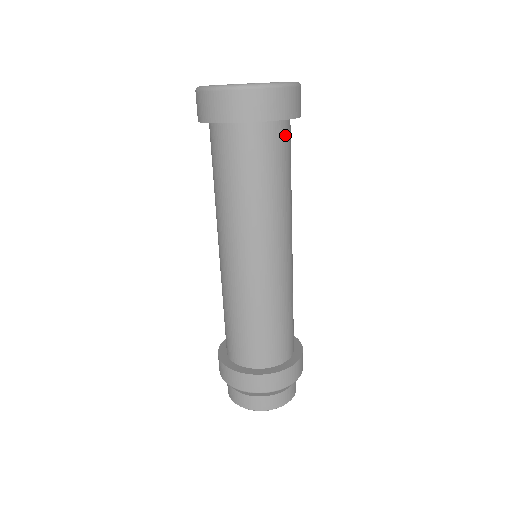
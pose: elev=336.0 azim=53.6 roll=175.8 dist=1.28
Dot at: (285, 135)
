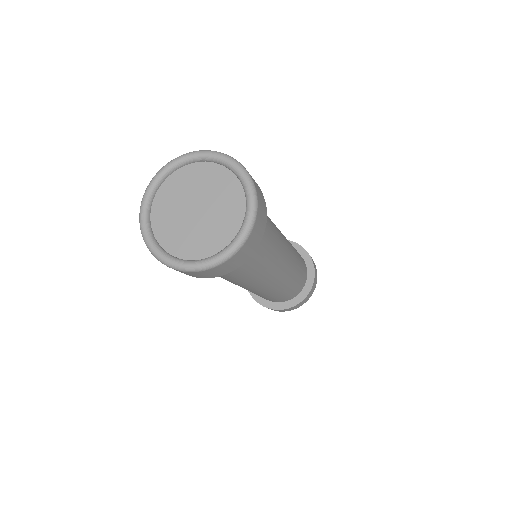
Dot at: occluded
